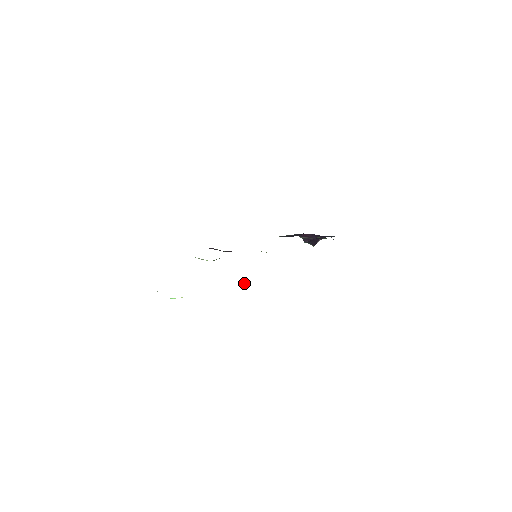
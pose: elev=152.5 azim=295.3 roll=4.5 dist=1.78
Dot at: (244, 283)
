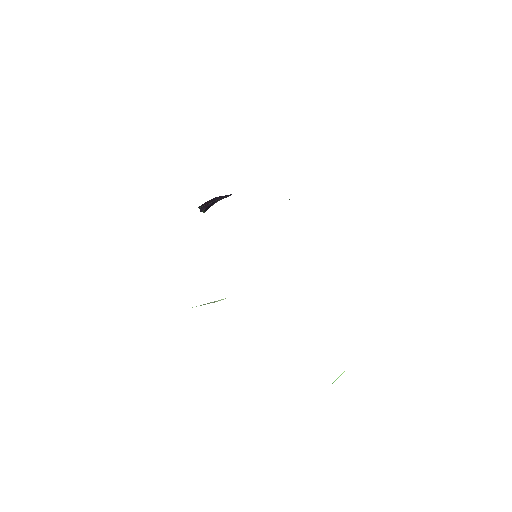
Dot at: occluded
